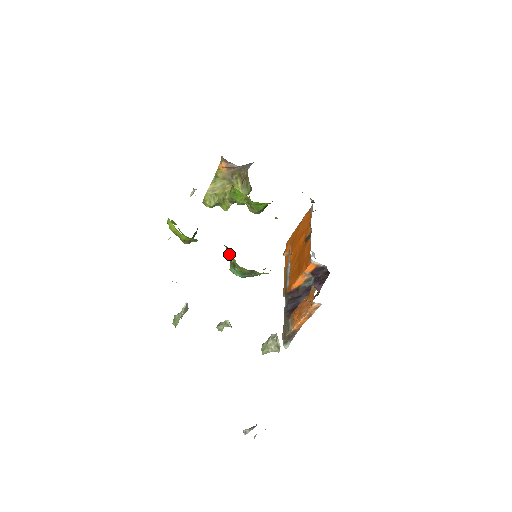
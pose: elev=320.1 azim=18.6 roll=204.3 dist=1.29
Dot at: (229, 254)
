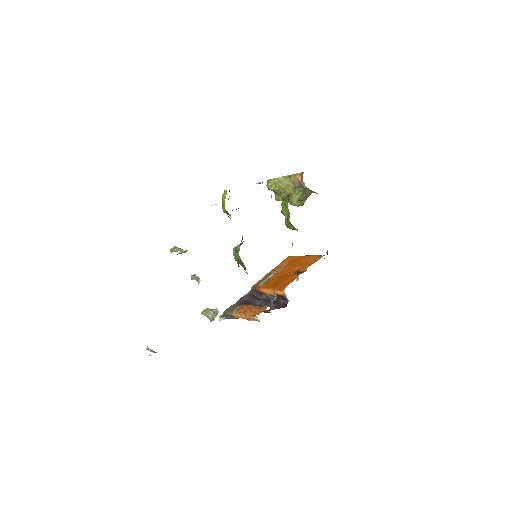
Dot at: (240, 243)
